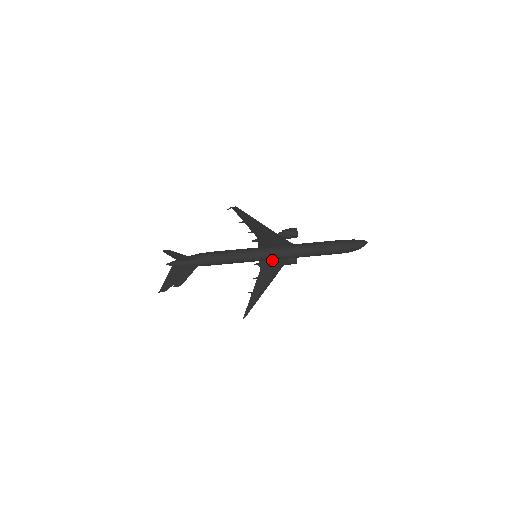
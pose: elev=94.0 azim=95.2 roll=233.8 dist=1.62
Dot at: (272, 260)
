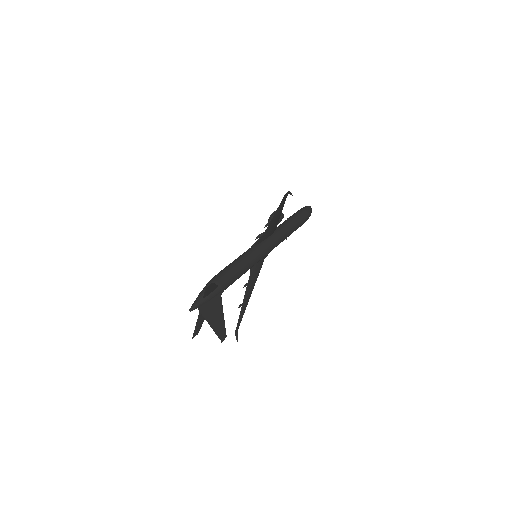
Dot at: occluded
